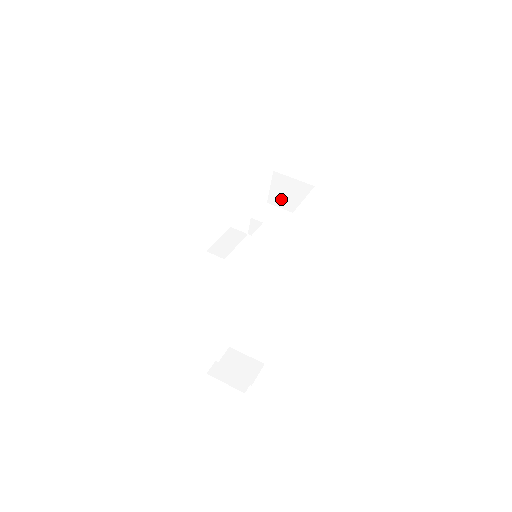
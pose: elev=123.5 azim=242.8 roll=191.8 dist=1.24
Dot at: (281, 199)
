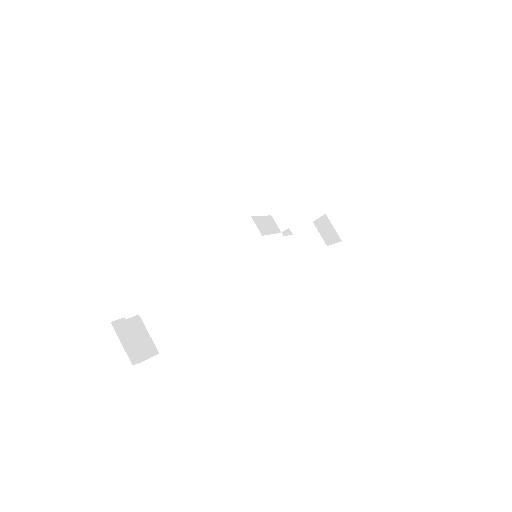
Dot at: (322, 228)
